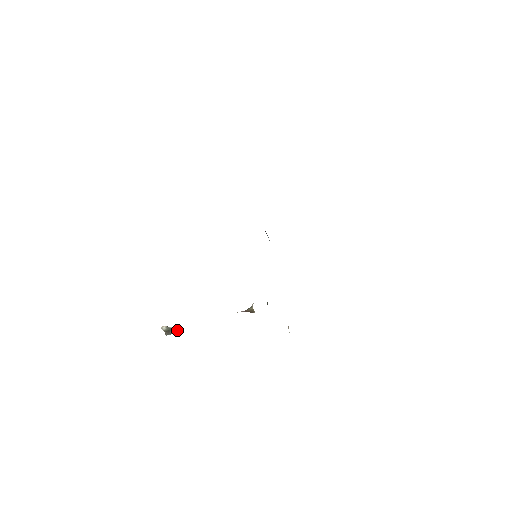
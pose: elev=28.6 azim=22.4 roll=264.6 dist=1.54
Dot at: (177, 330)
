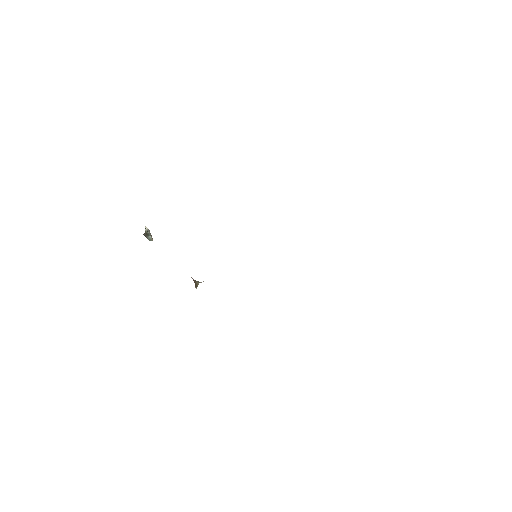
Dot at: (151, 240)
